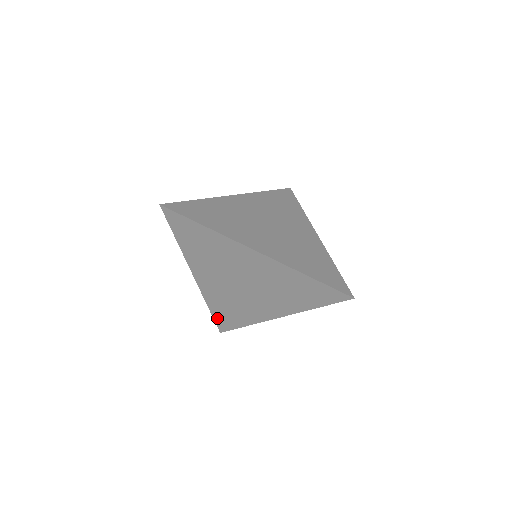
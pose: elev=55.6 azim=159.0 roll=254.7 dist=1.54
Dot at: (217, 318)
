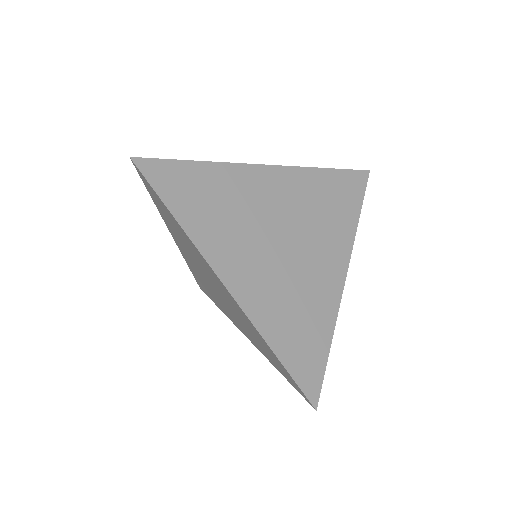
Dot at: (196, 279)
